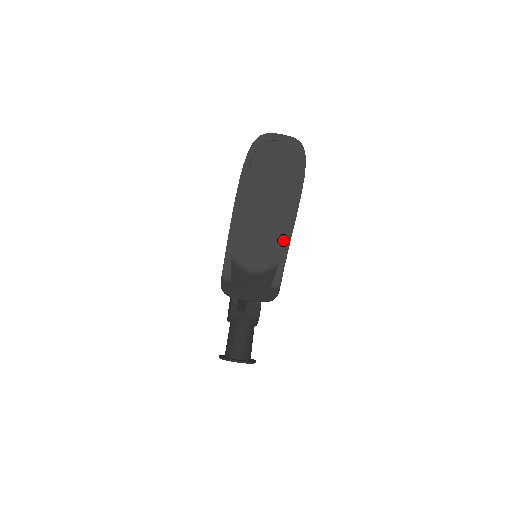
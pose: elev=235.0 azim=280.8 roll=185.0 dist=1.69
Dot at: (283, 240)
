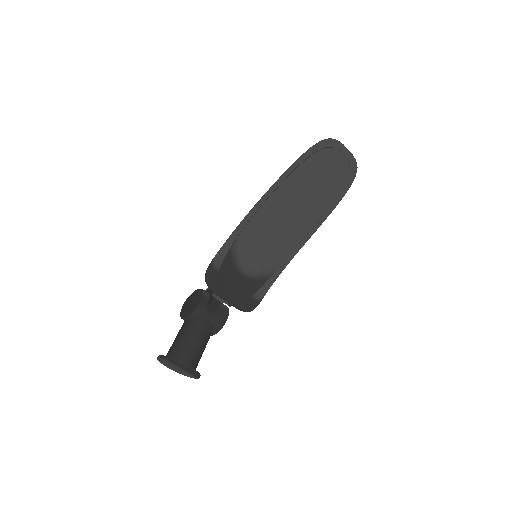
Dot at: (288, 252)
